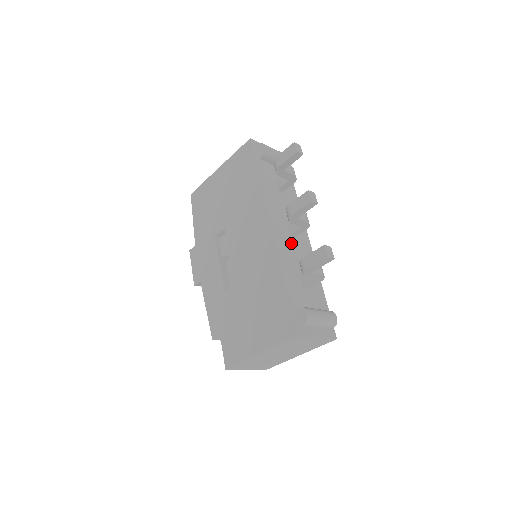
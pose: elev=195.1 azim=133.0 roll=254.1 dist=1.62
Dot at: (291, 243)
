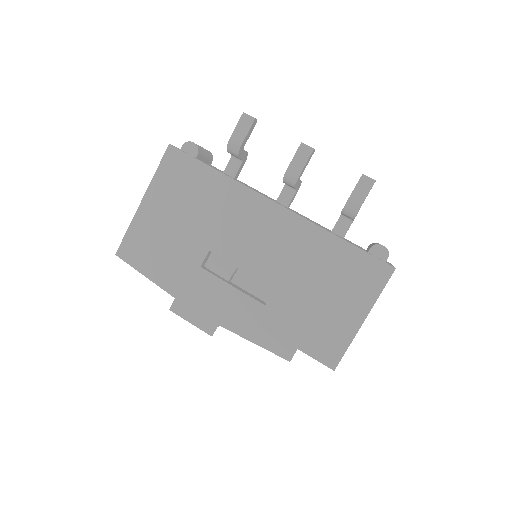
Dot at: occluded
